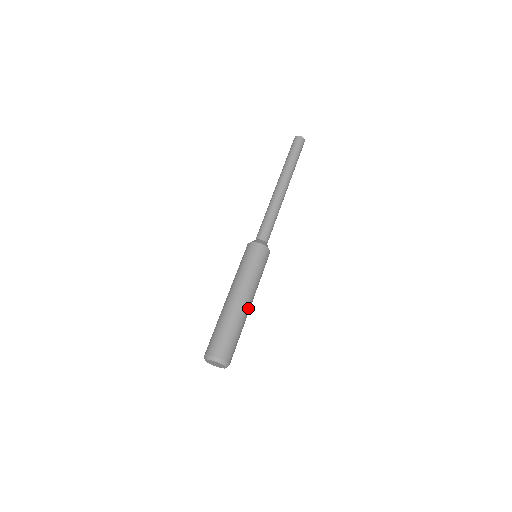
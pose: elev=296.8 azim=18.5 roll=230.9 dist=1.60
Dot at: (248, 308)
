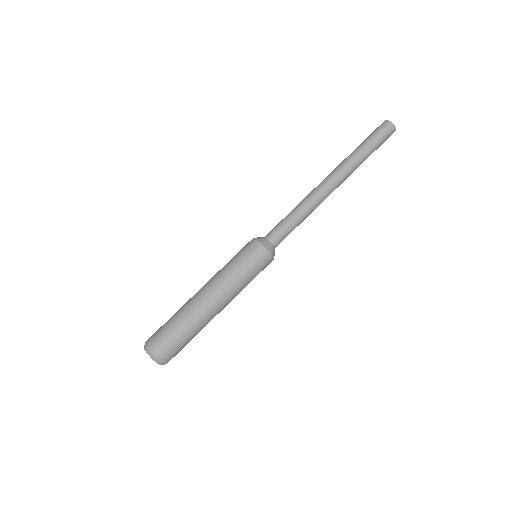
Dot at: (208, 308)
